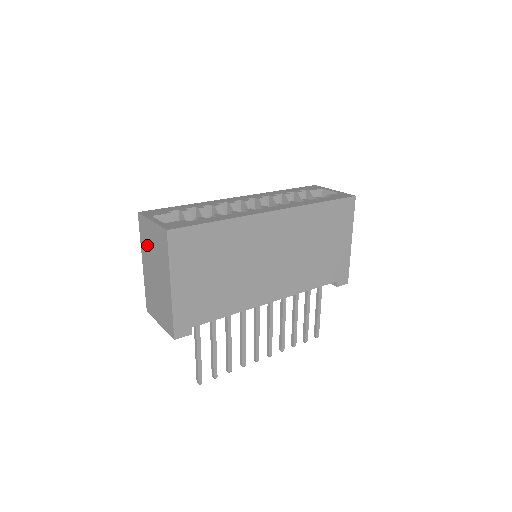
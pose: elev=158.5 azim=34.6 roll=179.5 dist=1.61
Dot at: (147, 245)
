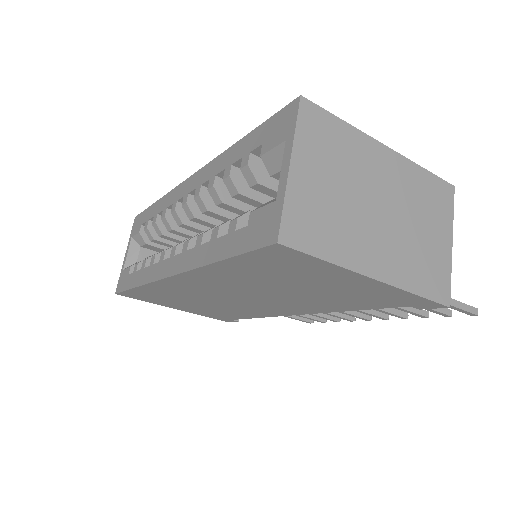
Dot at: occluded
